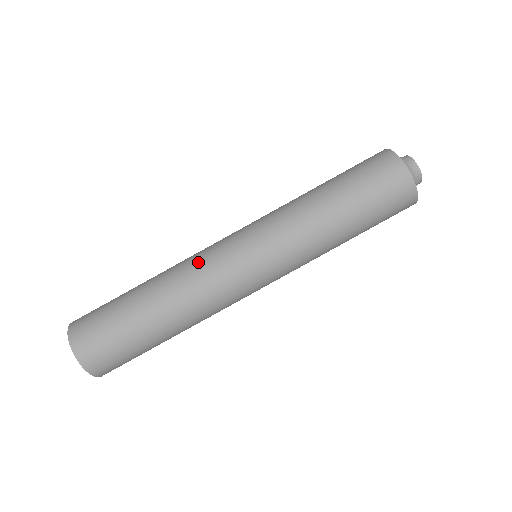
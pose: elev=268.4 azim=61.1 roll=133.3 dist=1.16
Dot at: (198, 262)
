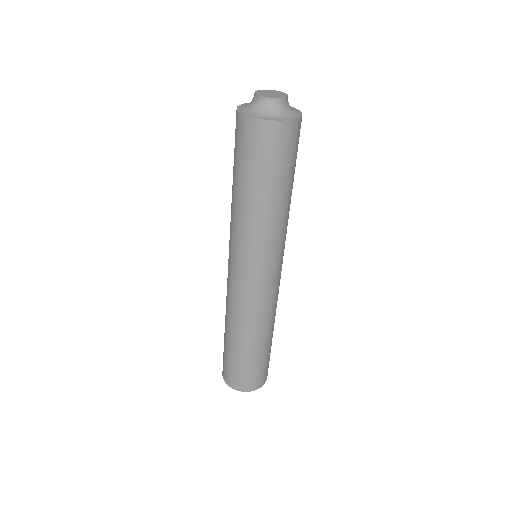
Dot at: occluded
